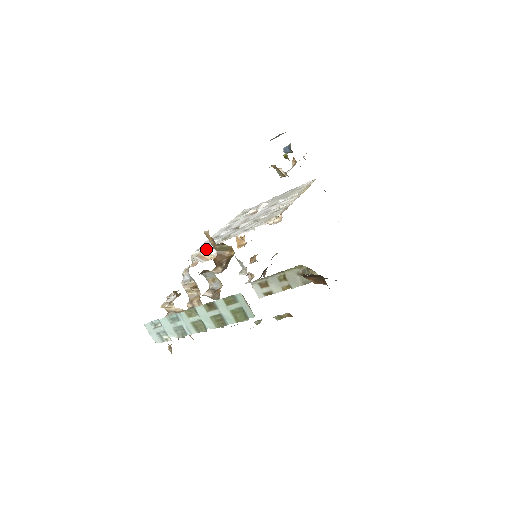
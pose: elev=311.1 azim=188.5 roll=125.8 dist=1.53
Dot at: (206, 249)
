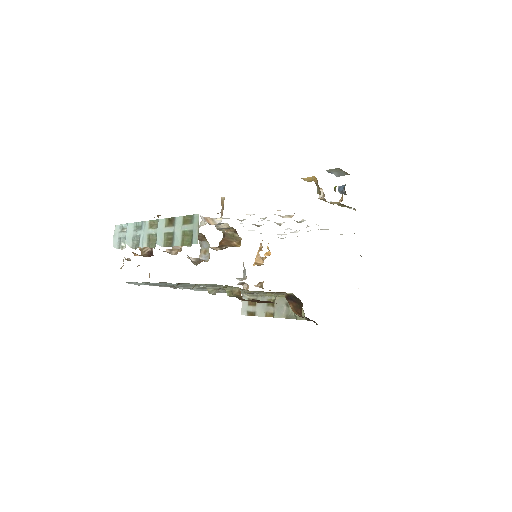
Dot at: (216, 218)
